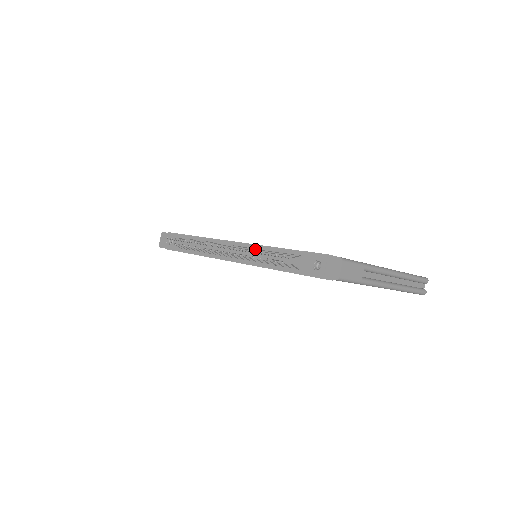
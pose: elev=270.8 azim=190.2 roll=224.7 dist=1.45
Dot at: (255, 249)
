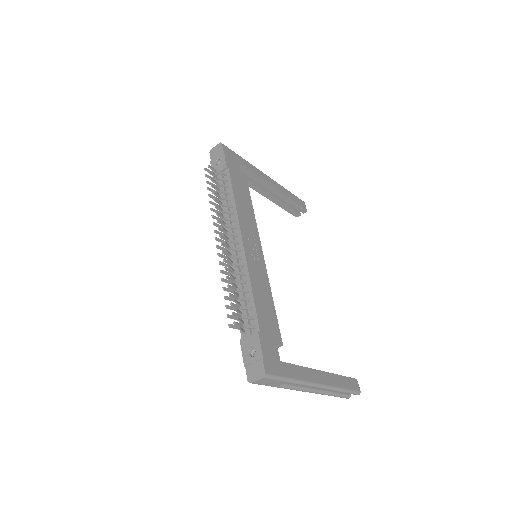
Dot at: (242, 272)
